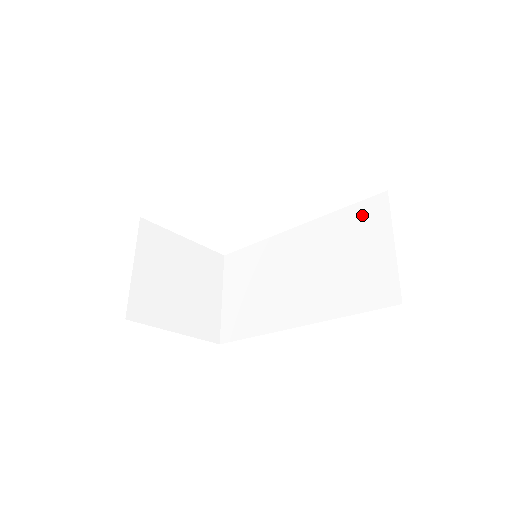
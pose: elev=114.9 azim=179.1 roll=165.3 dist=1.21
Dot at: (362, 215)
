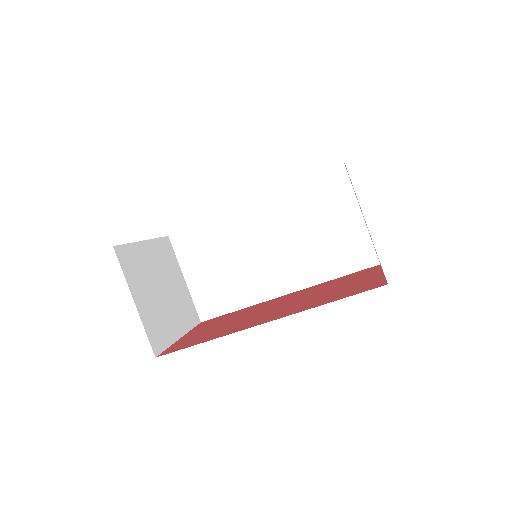
Dot at: (325, 190)
